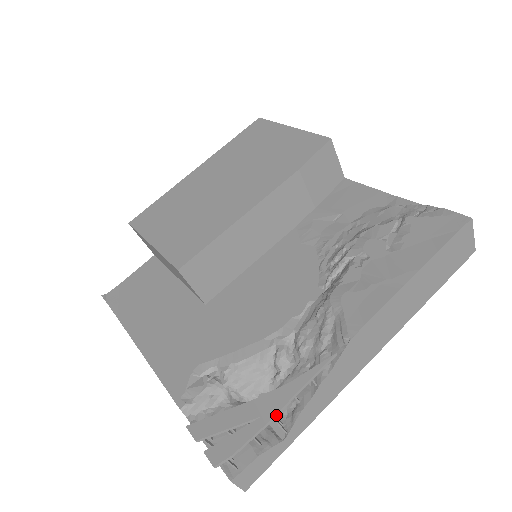
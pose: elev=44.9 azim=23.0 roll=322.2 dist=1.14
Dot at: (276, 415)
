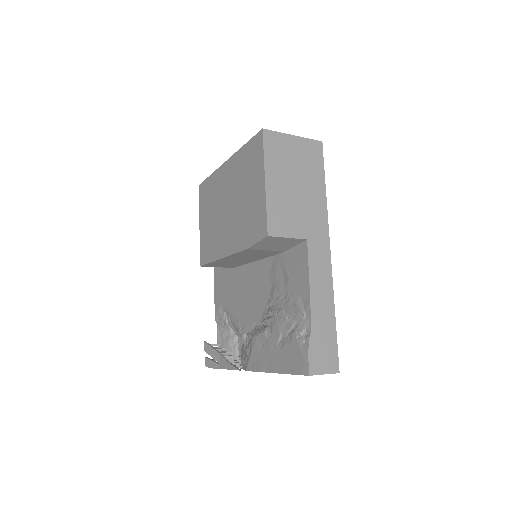
Dot at: occluded
